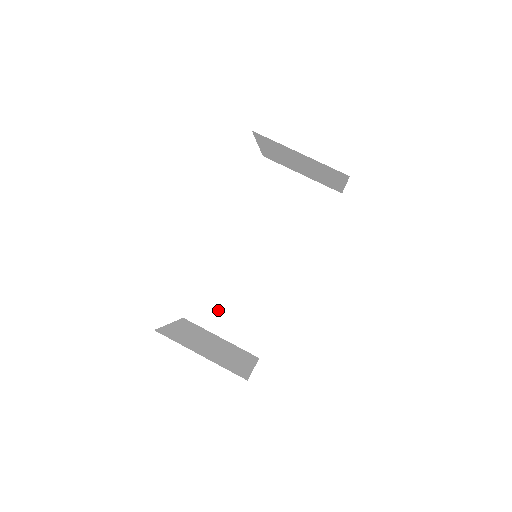
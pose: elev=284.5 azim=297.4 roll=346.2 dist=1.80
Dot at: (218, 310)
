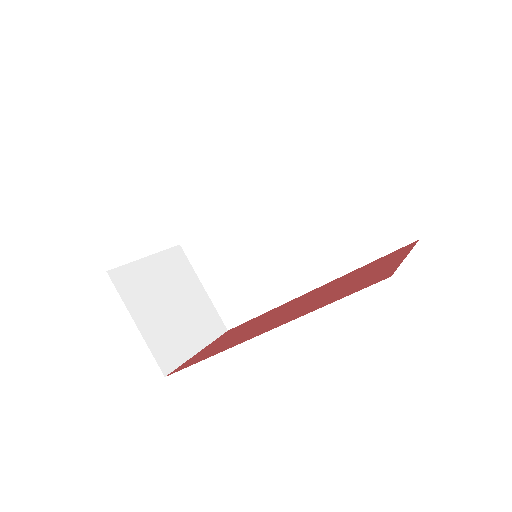
Dot at: (213, 261)
